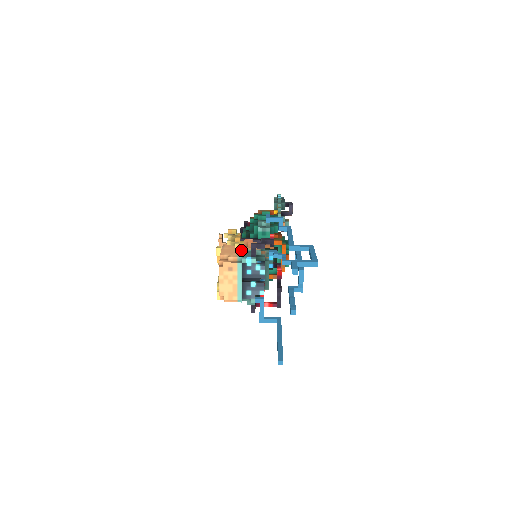
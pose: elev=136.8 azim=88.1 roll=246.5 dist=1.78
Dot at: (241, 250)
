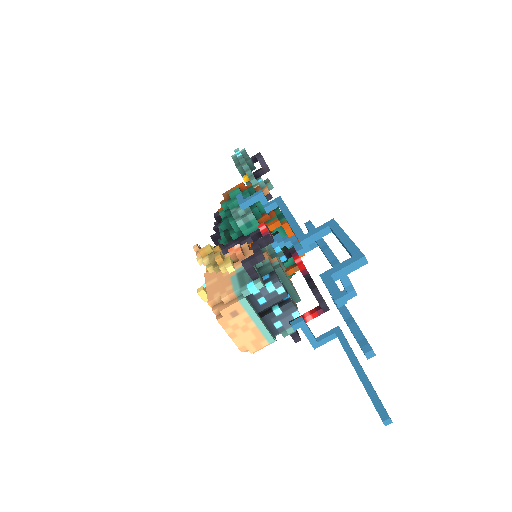
Dot at: (233, 274)
